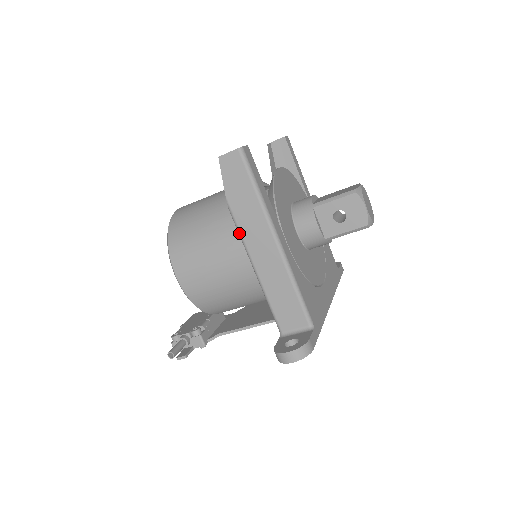
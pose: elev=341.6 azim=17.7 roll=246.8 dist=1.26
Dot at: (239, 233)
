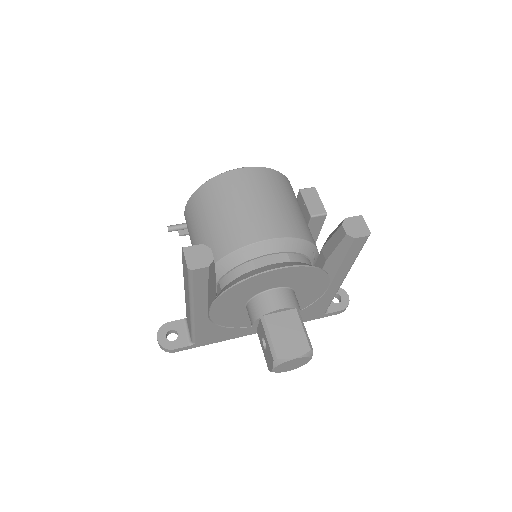
Dot at: occluded
